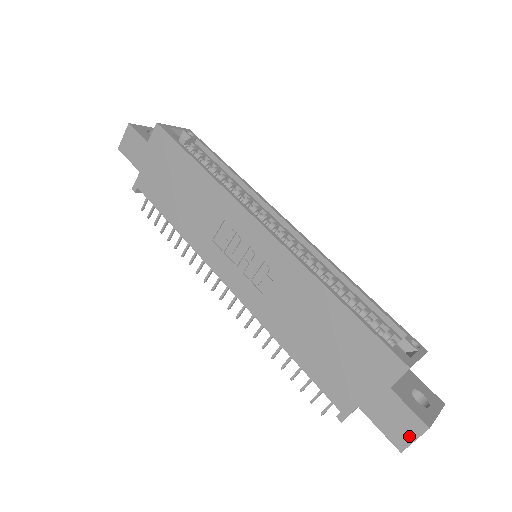
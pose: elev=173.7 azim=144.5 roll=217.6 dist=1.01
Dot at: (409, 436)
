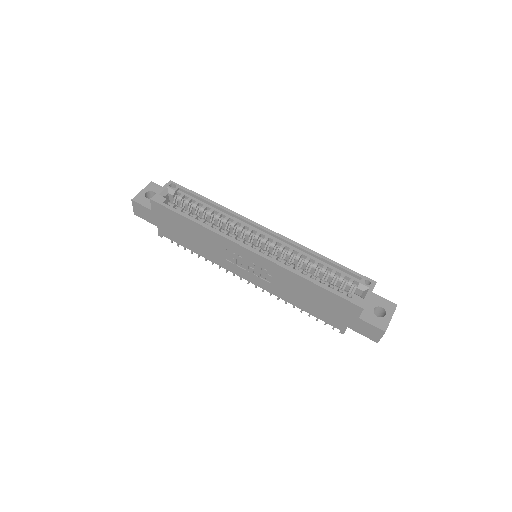
Dot at: (378, 336)
